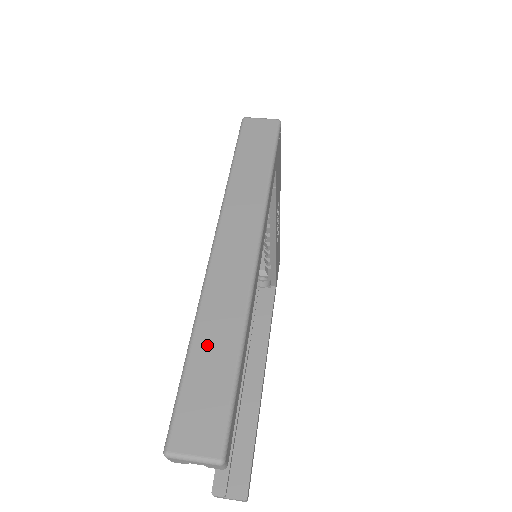
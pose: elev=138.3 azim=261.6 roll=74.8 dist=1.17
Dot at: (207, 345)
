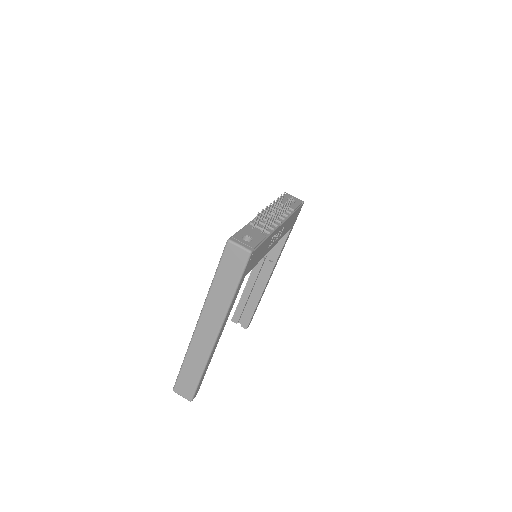
Dot at: (189, 366)
